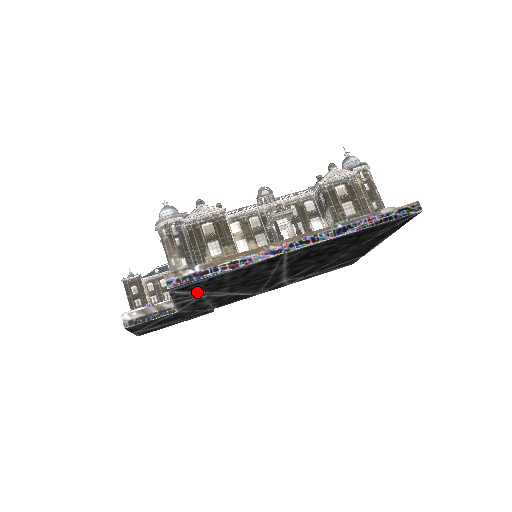
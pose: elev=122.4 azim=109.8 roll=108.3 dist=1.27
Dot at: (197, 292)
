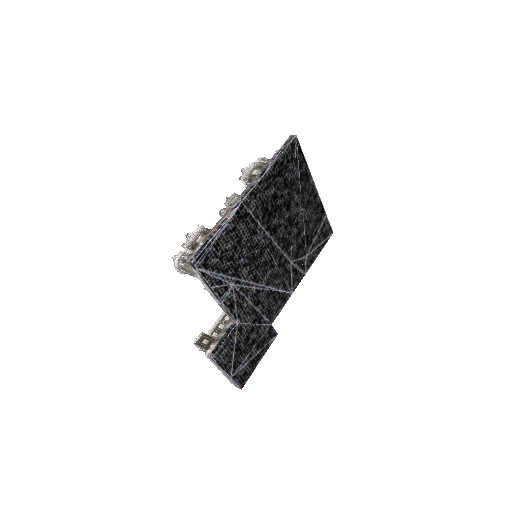
Dot at: (223, 276)
